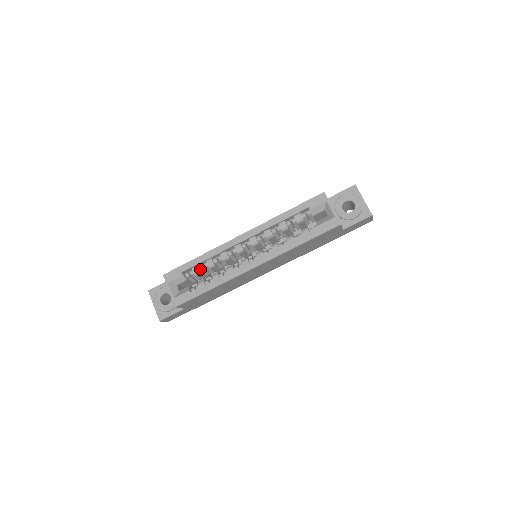
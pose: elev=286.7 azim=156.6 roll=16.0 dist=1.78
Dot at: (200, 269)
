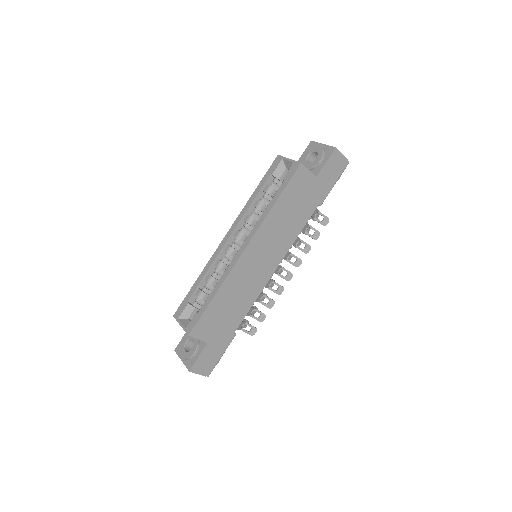
Dot at: (203, 290)
